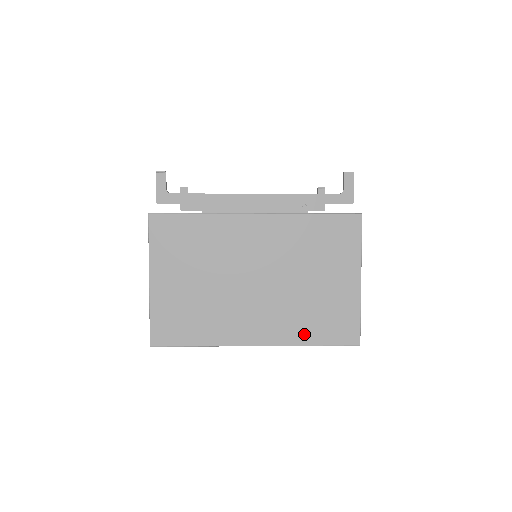
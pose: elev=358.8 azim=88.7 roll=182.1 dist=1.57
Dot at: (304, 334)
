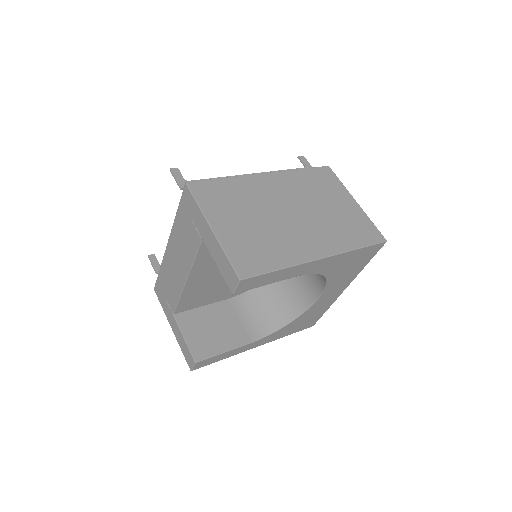
Dot at: (348, 242)
